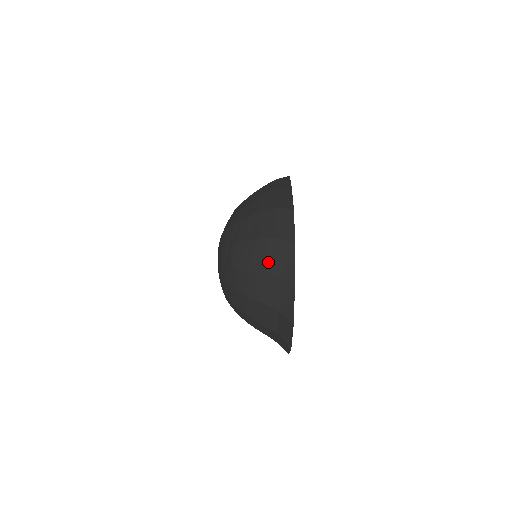
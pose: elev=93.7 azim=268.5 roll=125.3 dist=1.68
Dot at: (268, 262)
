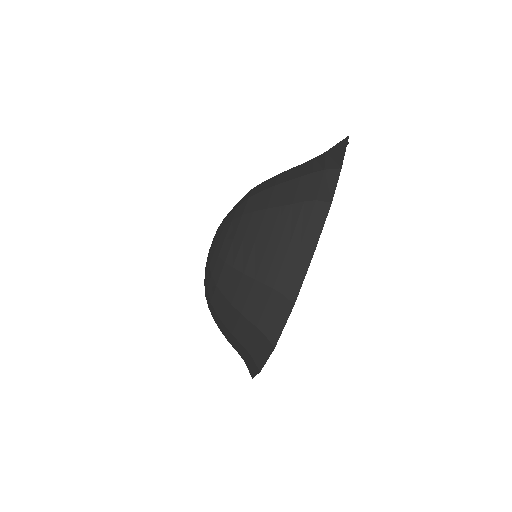
Dot at: (244, 338)
